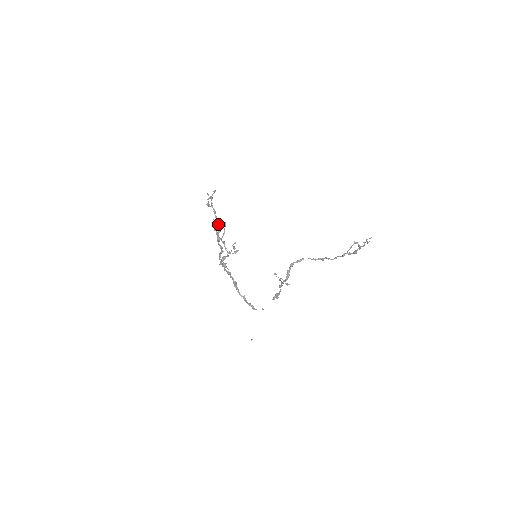
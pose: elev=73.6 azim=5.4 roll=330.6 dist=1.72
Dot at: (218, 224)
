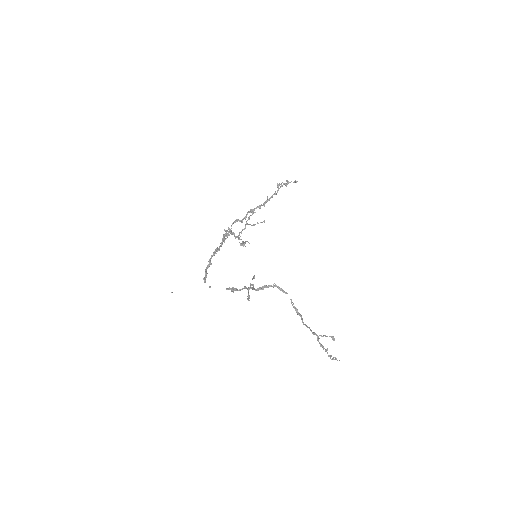
Dot at: occluded
